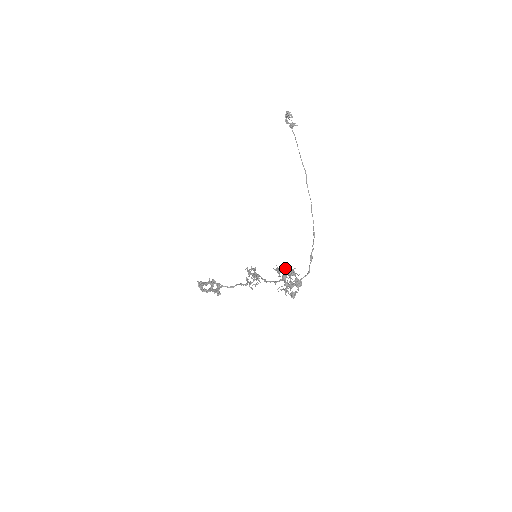
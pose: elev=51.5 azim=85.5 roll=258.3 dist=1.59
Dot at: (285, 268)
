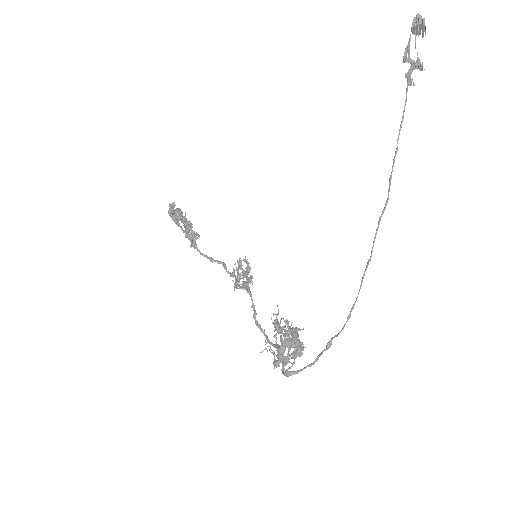
Dot at: occluded
